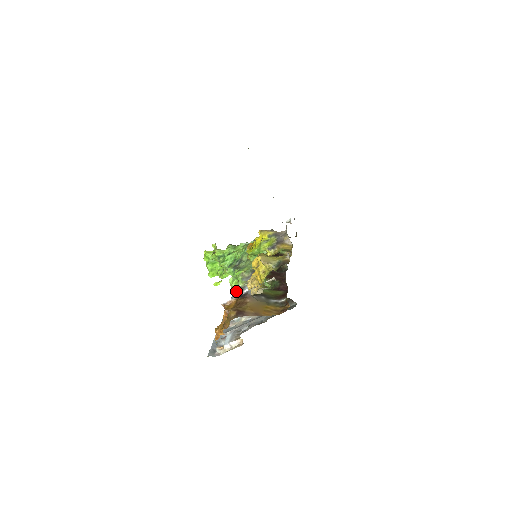
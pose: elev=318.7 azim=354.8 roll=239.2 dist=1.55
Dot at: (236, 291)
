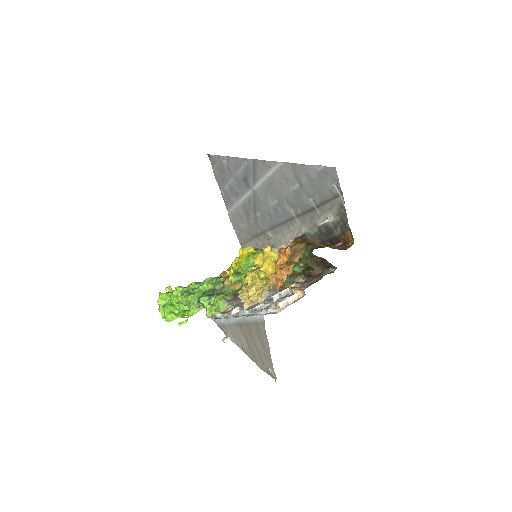
Dot at: occluded
